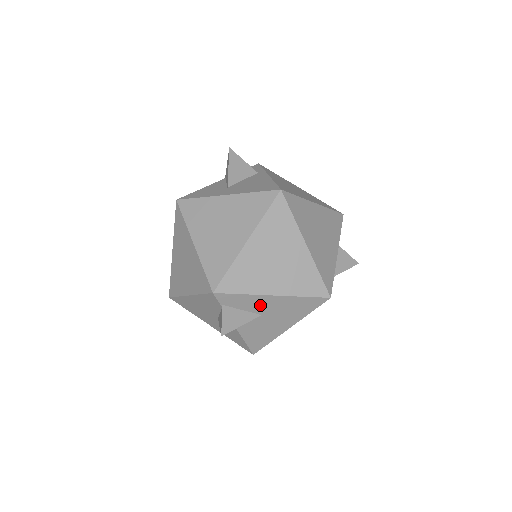
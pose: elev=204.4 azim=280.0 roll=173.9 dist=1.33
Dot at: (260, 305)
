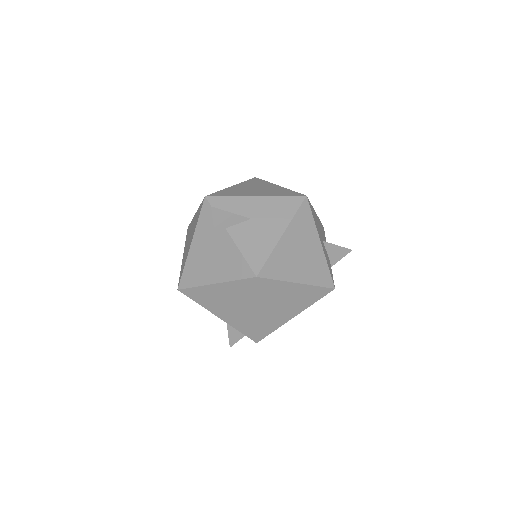
Dot at: (247, 207)
